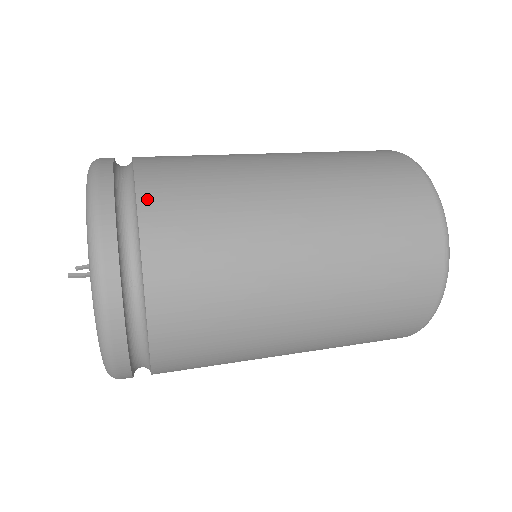
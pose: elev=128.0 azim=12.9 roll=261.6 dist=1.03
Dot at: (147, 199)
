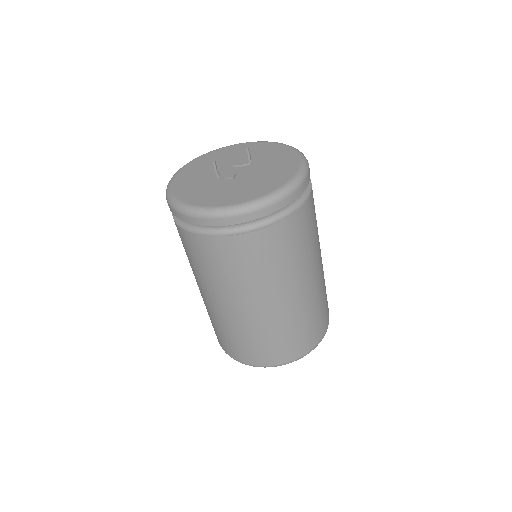
Dot at: occluded
